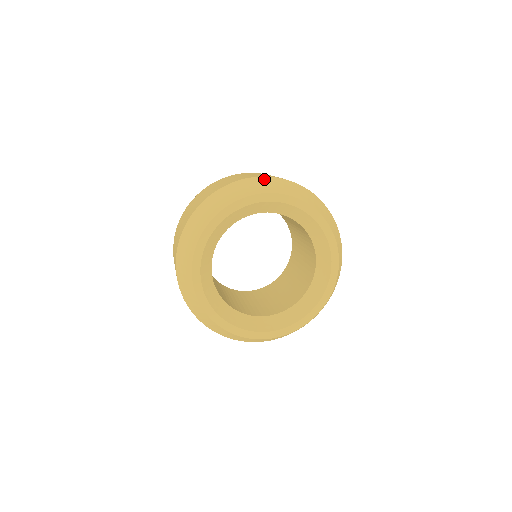
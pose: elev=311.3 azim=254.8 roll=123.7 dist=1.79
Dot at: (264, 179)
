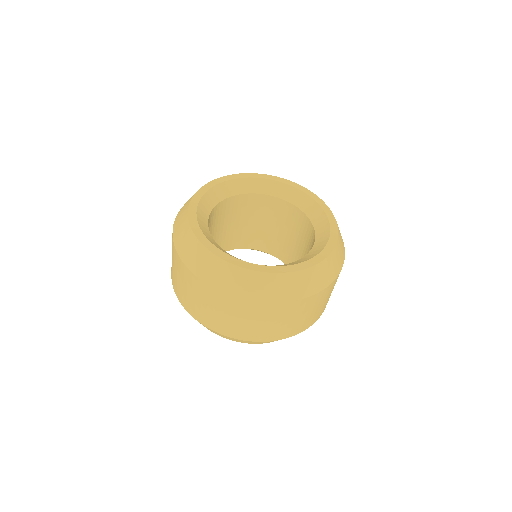
Dot at: occluded
